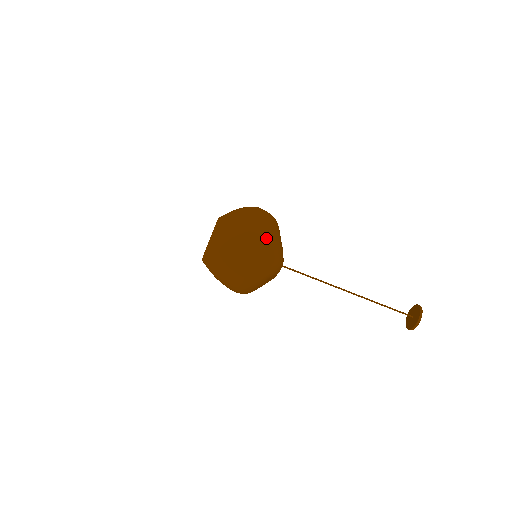
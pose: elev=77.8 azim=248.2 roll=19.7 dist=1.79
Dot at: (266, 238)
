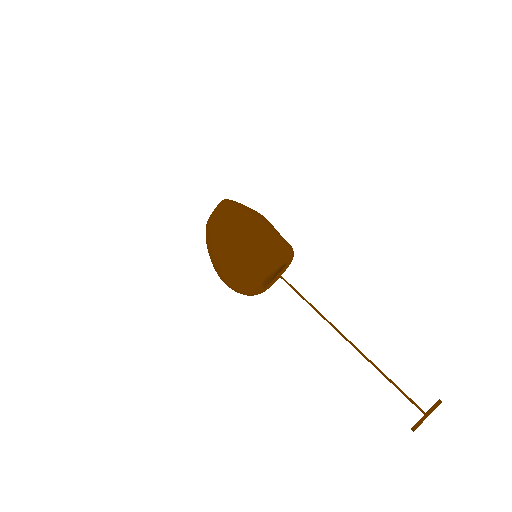
Dot at: occluded
